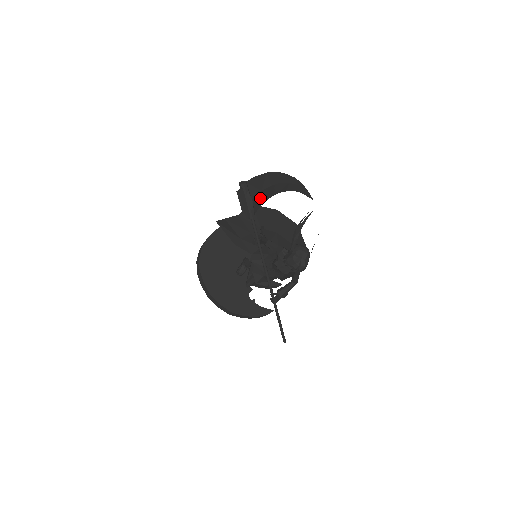
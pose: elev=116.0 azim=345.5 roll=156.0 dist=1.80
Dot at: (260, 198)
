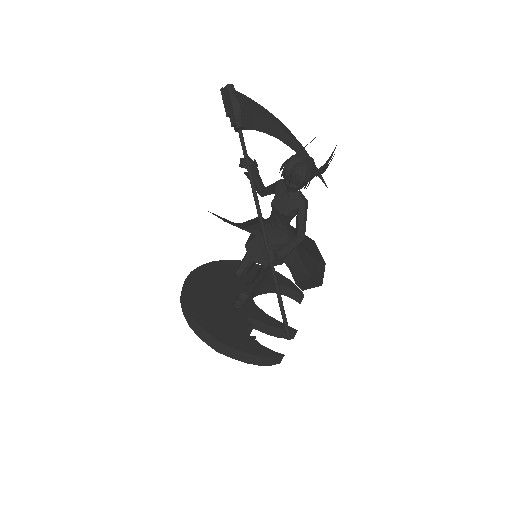
Dot at: (252, 120)
